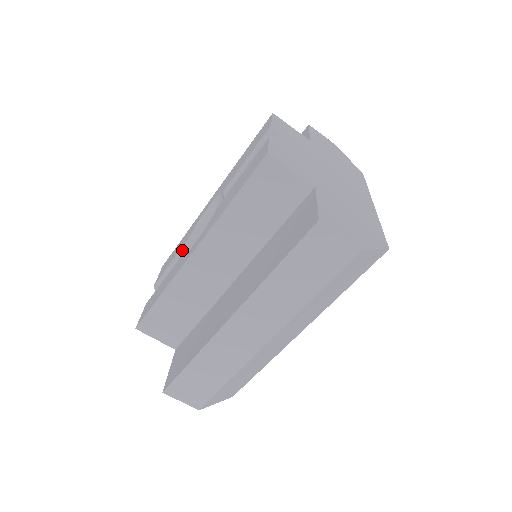
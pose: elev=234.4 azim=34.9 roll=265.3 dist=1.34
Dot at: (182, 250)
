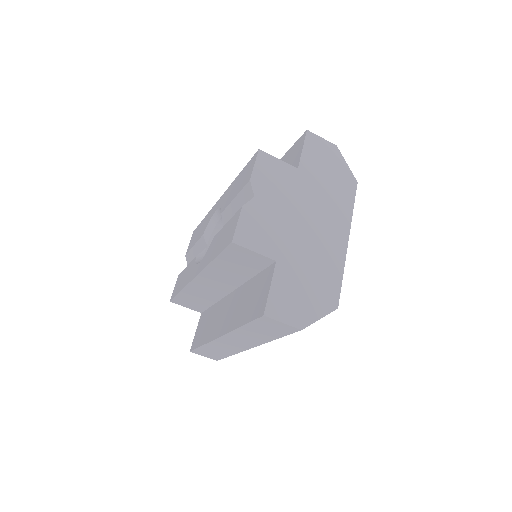
Dot at: (199, 242)
